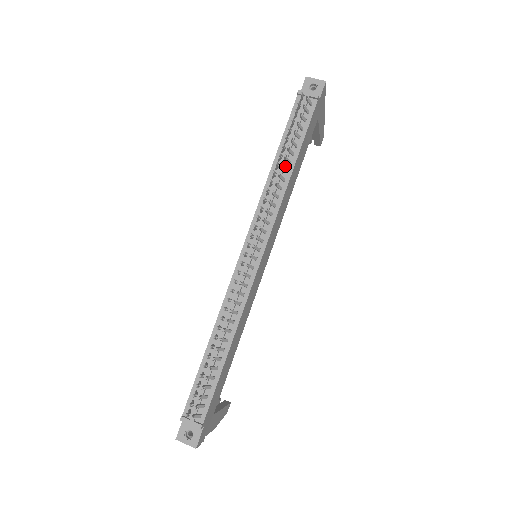
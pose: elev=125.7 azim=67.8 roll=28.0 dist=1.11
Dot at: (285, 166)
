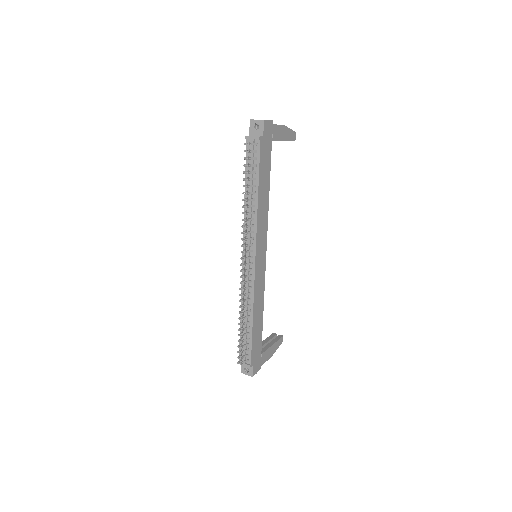
Dot at: (252, 196)
